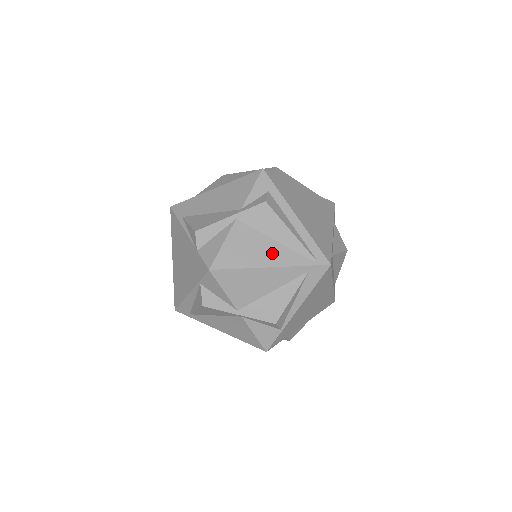
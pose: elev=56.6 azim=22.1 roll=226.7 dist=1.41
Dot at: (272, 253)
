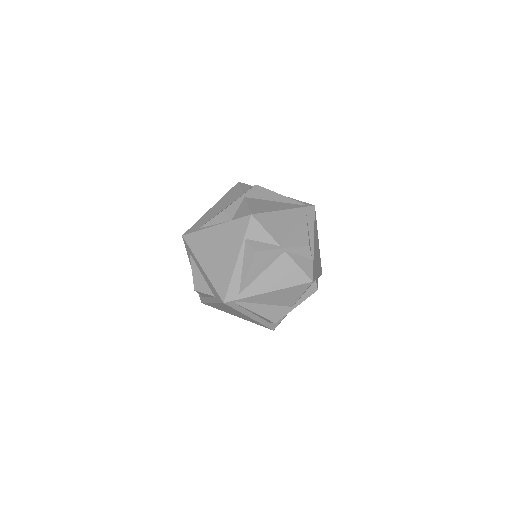
Dot at: (279, 205)
